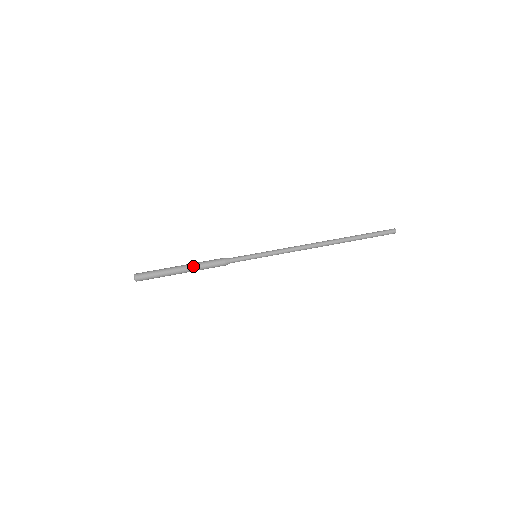
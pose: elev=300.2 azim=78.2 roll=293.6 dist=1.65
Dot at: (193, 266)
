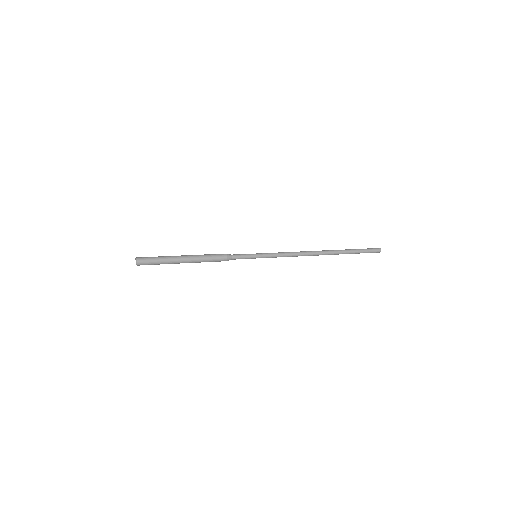
Dot at: (196, 257)
